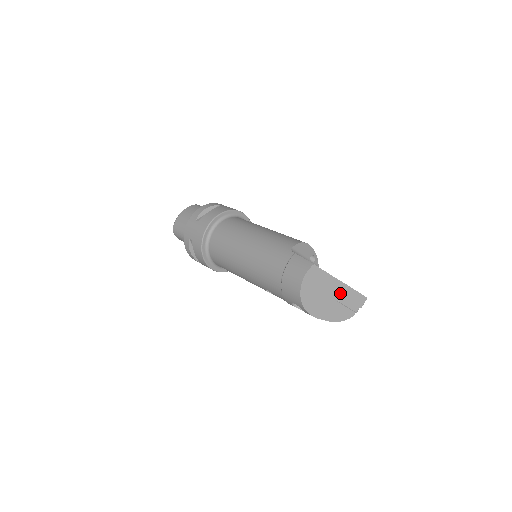
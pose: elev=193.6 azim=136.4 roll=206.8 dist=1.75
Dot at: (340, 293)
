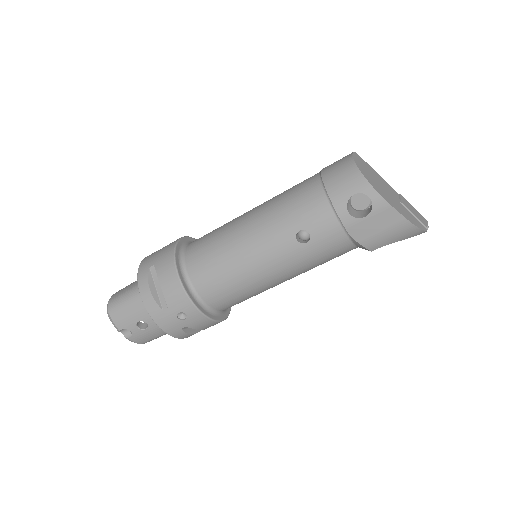
Dot at: (397, 197)
